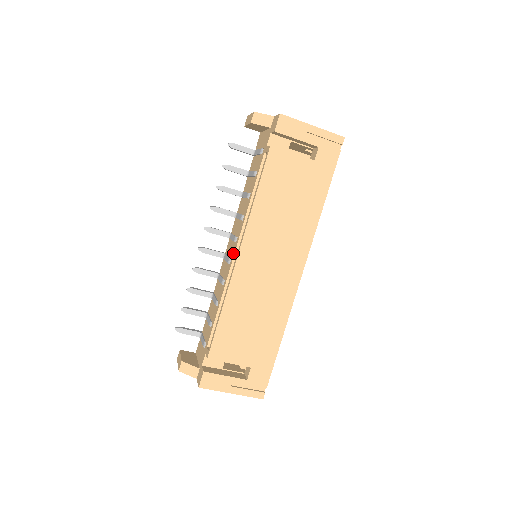
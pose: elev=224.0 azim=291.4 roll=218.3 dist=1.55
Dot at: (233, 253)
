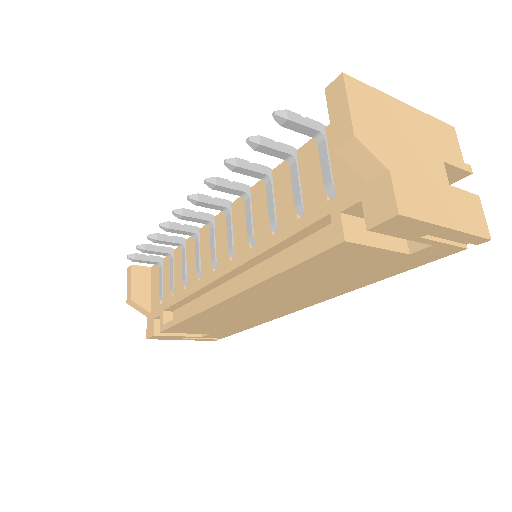
Dot at: (221, 270)
